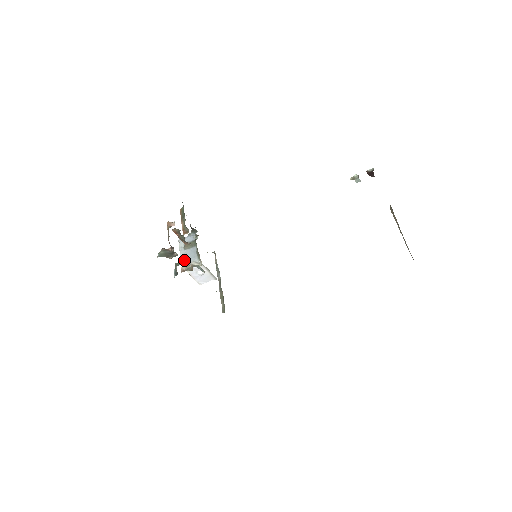
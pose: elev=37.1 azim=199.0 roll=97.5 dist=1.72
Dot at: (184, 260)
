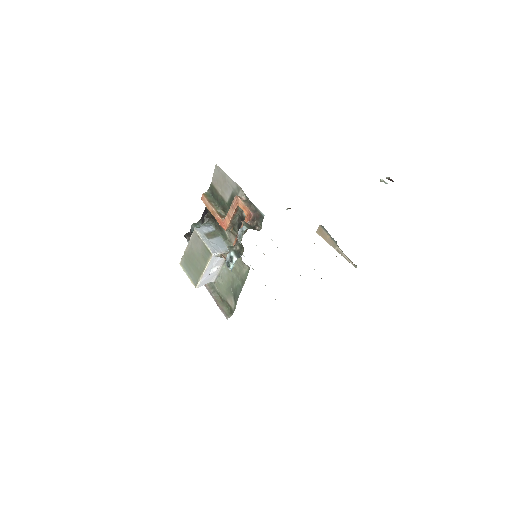
Dot at: (214, 249)
